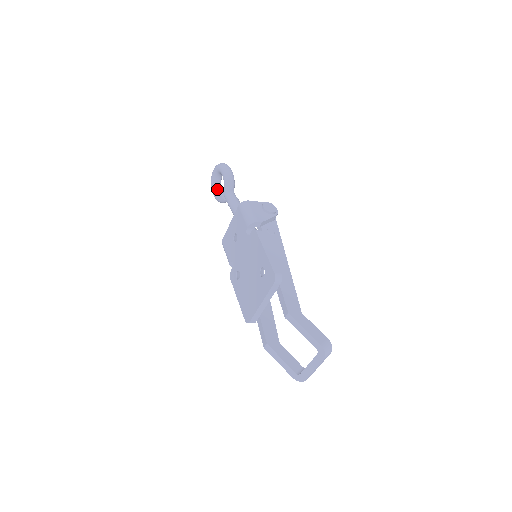
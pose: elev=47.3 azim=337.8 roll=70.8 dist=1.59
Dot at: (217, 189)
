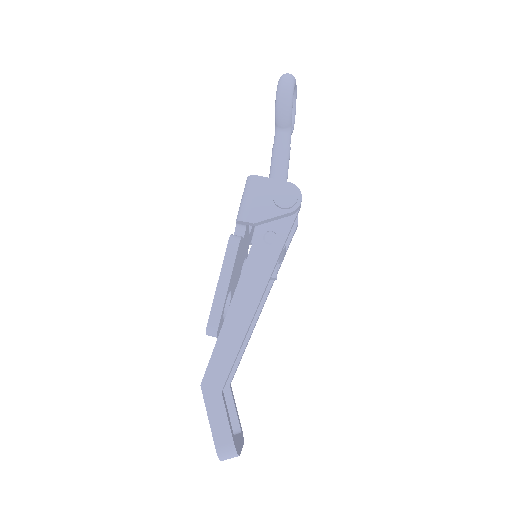
Dot at: occluded
